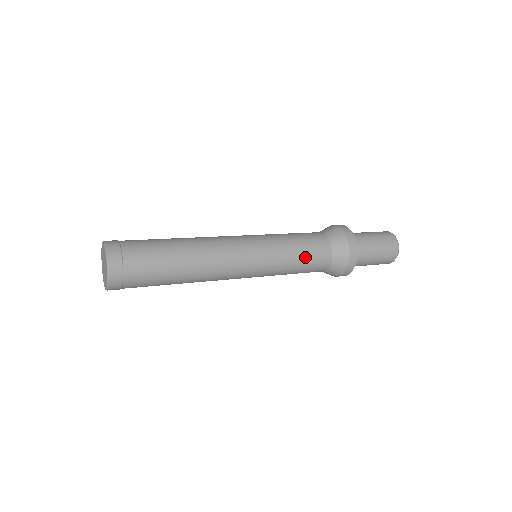
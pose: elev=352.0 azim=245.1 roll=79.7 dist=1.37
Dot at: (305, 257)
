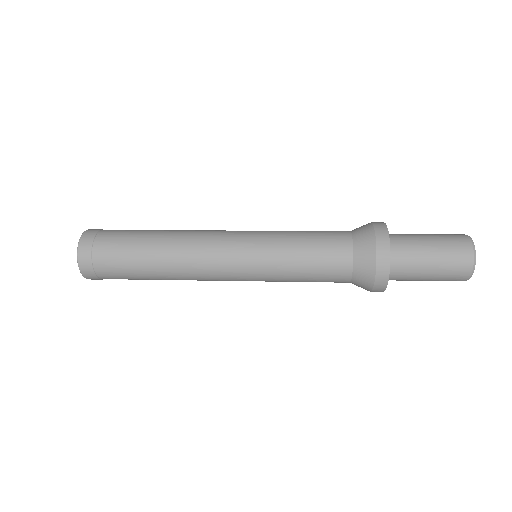
Dot at: (310, 237)
